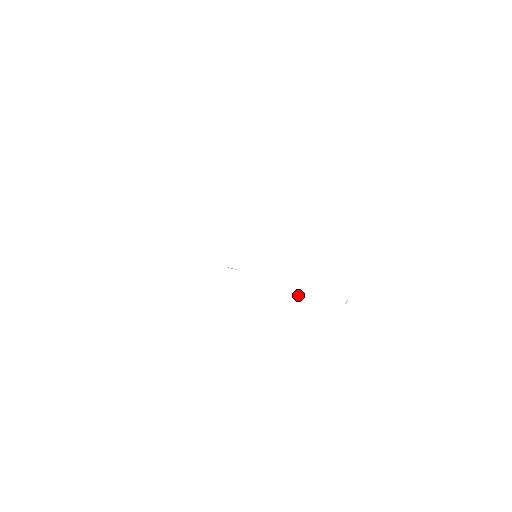
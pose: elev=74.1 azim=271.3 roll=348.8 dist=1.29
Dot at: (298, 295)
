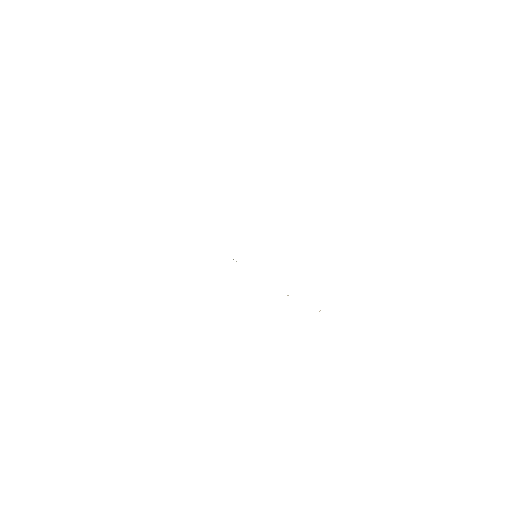
Dot at: occluded
